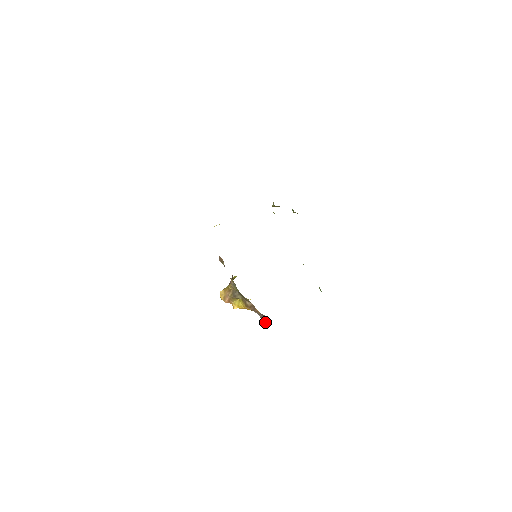
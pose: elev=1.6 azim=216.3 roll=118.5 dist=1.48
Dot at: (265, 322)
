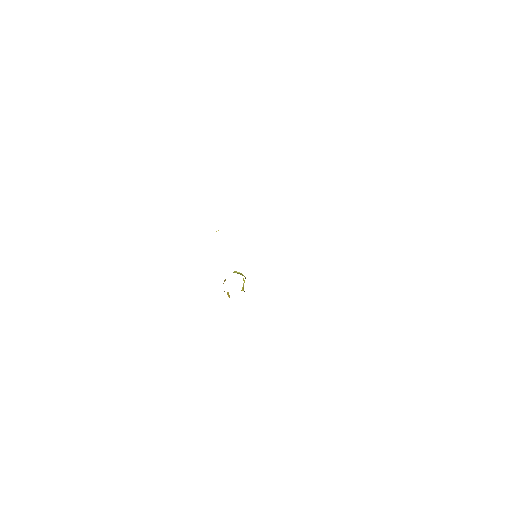
Dot at: occluded
